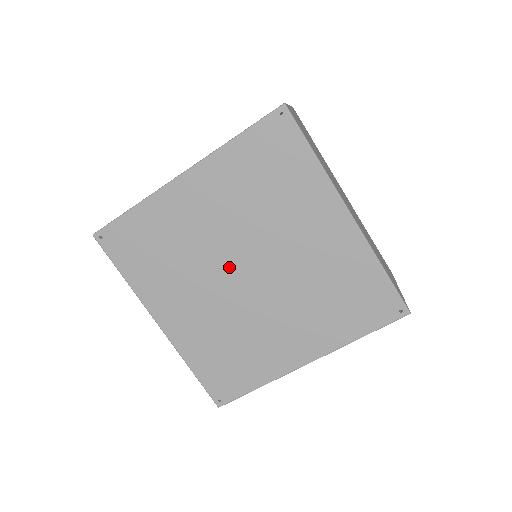
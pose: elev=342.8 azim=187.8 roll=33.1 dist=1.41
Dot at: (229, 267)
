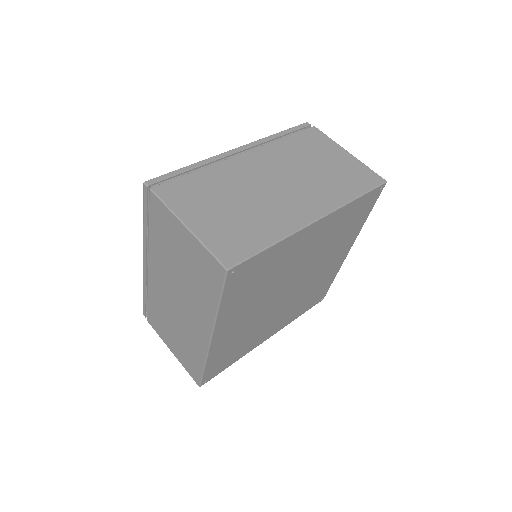
Dot at: (285, 286)
